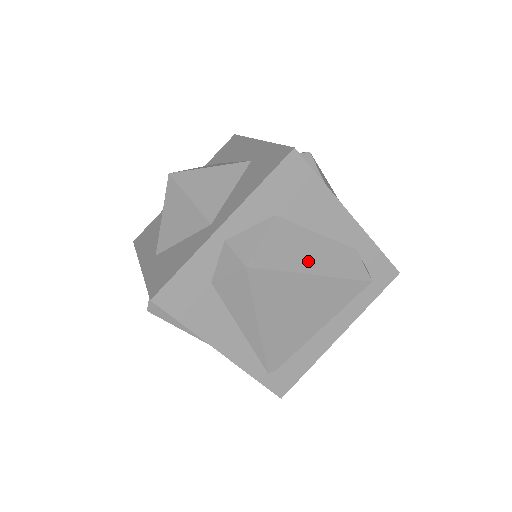
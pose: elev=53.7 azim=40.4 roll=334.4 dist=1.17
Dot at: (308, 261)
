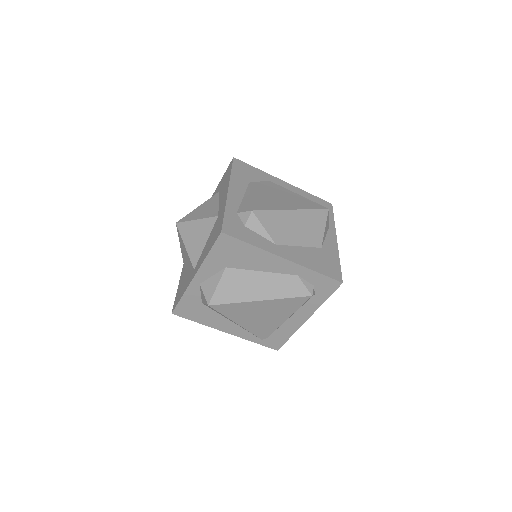
Dot at: (255, 292)
